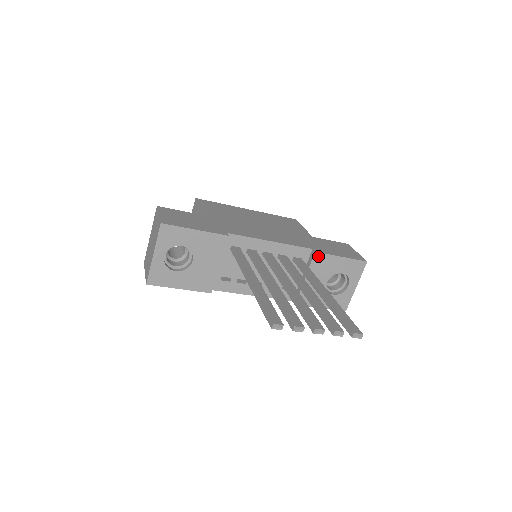
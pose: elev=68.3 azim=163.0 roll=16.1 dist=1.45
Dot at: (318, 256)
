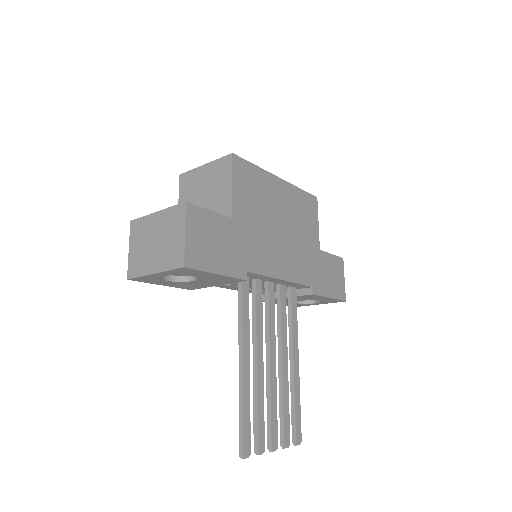
Dot at: (312, 295)
